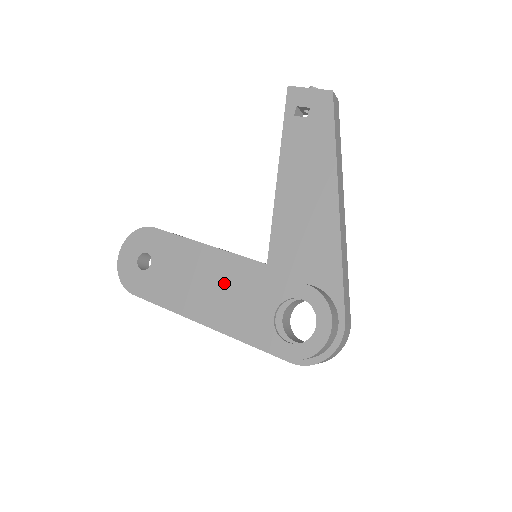
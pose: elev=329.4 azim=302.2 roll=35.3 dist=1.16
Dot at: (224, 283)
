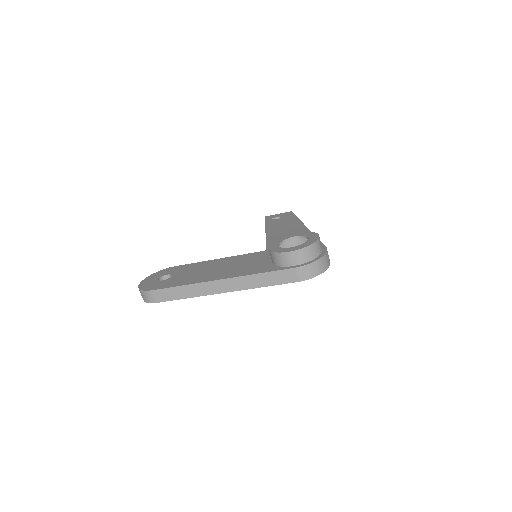
Dot at: (234, 264)
